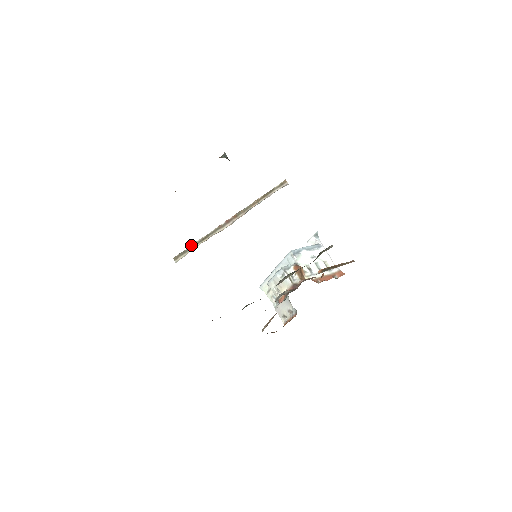
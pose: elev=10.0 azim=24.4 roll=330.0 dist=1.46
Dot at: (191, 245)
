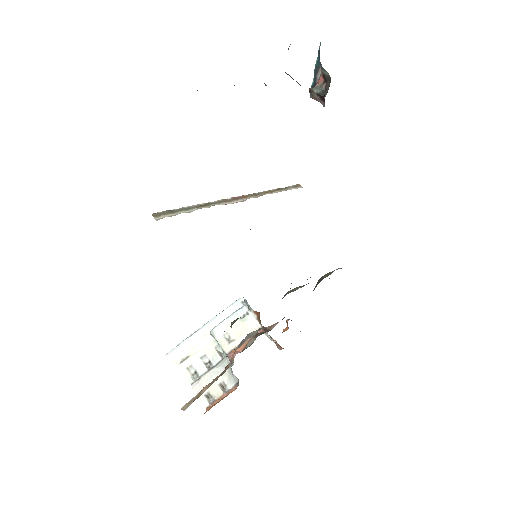
Dot at: (182, 207)
